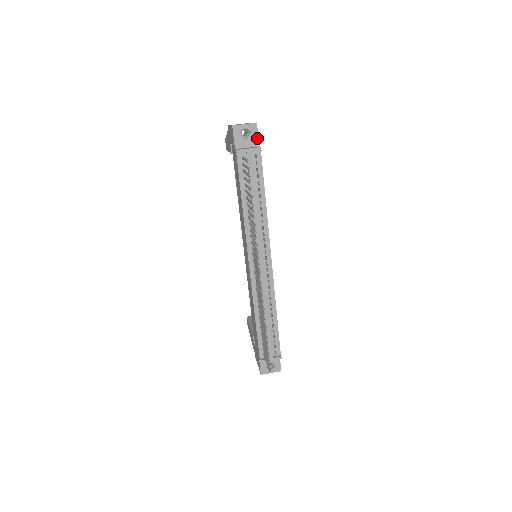
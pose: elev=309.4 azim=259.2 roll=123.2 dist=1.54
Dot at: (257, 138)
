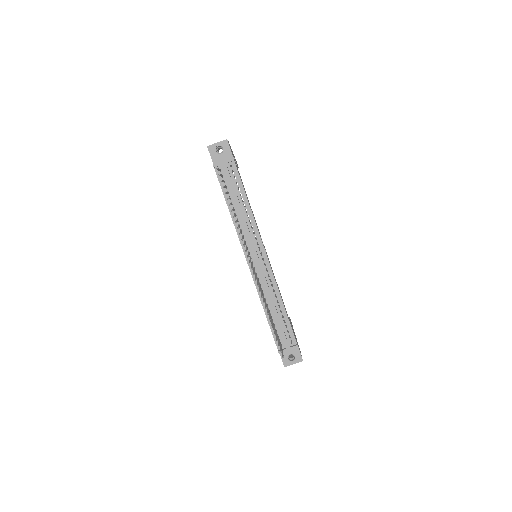
Dot at: (230, 152)
